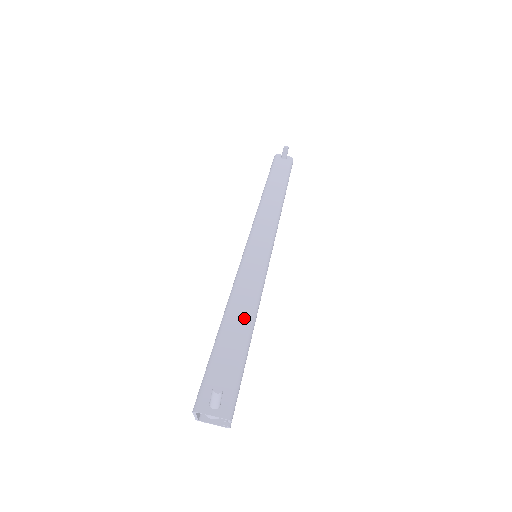
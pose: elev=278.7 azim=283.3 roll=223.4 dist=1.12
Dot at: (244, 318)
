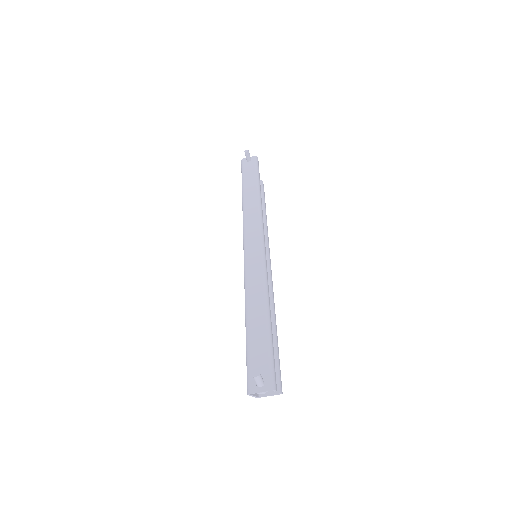
Dot at: (260, 313)
